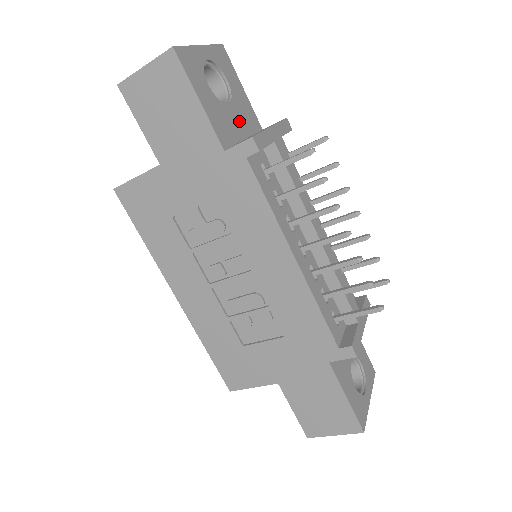
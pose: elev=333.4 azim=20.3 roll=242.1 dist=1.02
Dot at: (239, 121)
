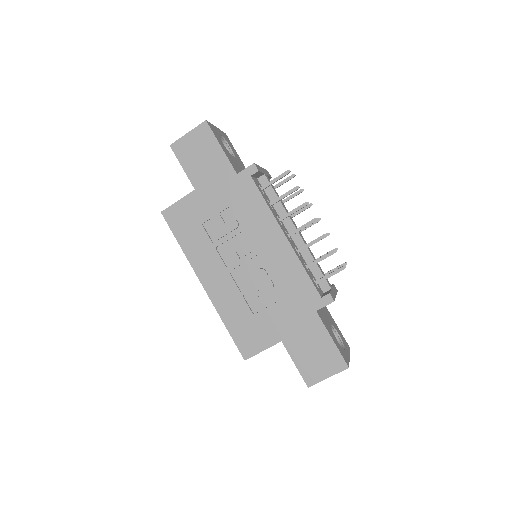
Dot at: (241, 168)
